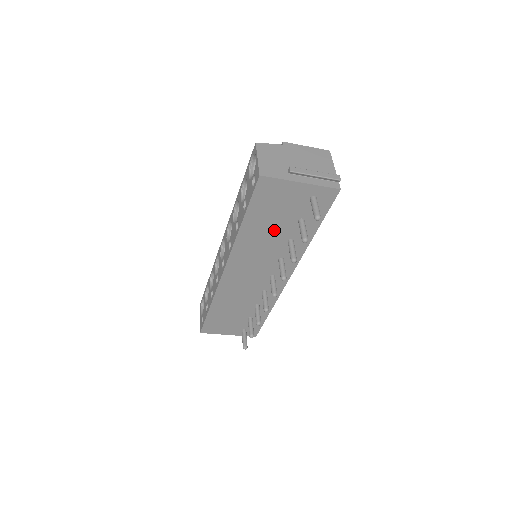
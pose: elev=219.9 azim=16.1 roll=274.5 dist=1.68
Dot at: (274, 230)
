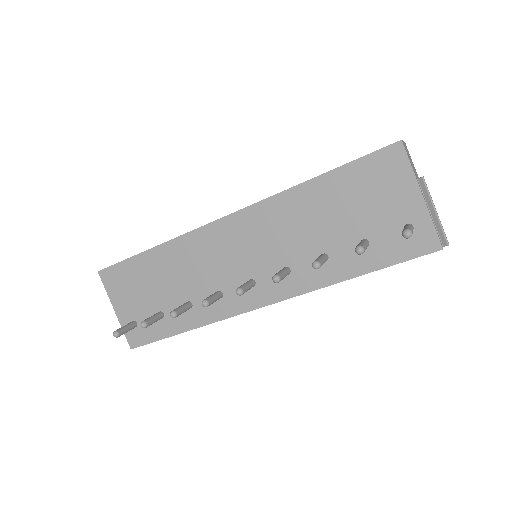
Dot at: (329, 224)
